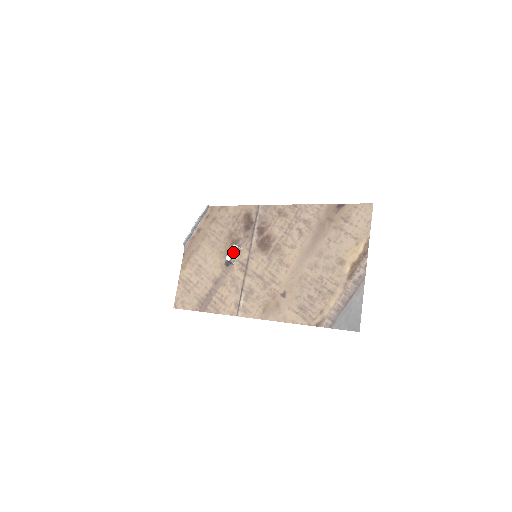
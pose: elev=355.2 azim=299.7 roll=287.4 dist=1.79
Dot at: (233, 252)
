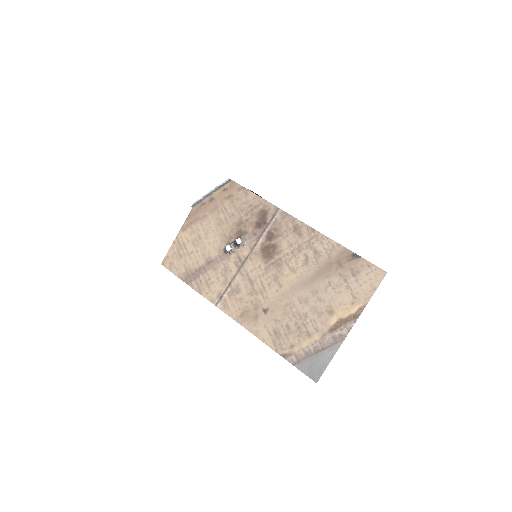
Dot at: (235, 243)
